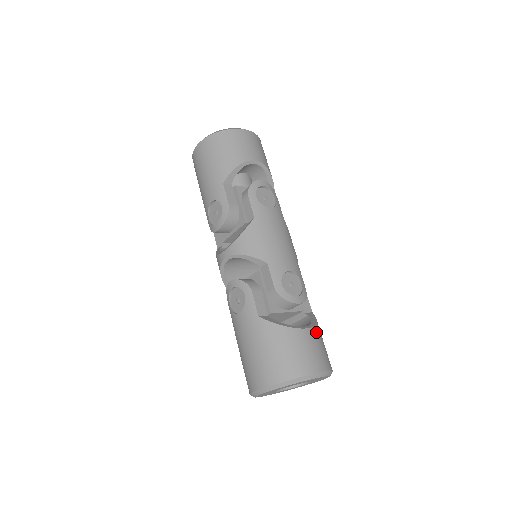
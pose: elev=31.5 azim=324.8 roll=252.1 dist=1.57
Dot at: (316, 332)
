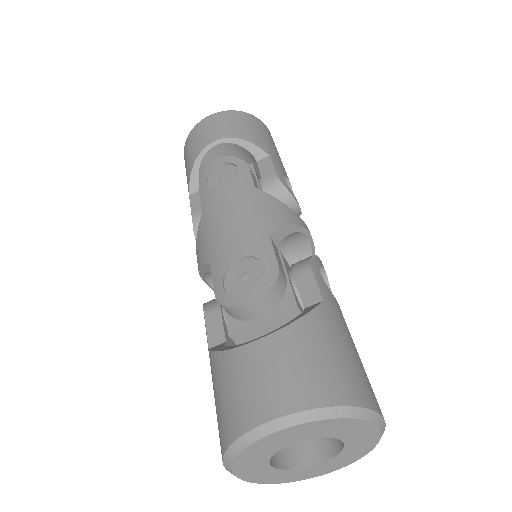
Dot at: (282, 339)
